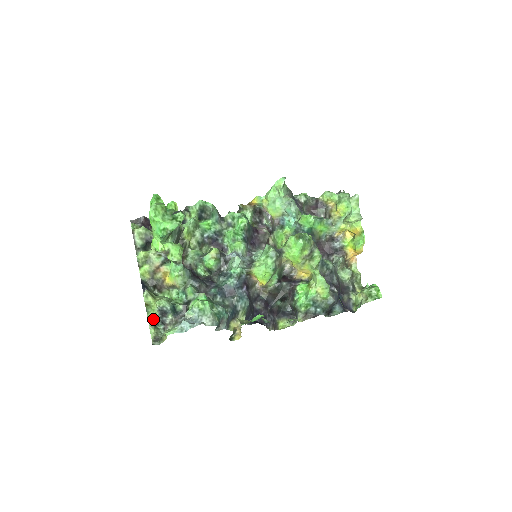
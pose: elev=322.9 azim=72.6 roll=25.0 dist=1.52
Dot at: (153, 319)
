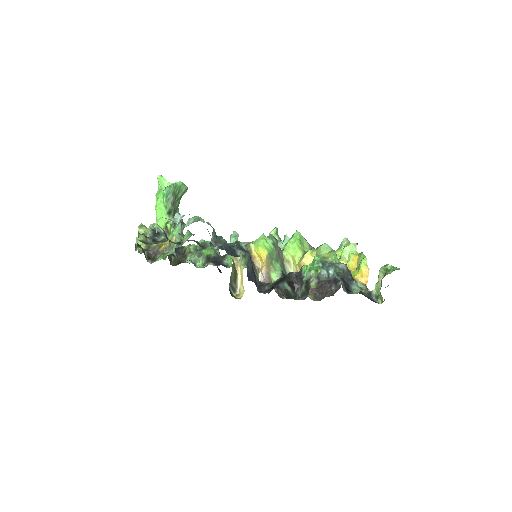
Dot at: (144, 235)
